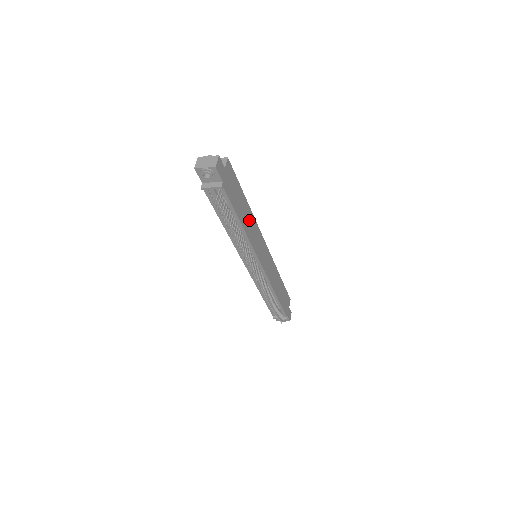
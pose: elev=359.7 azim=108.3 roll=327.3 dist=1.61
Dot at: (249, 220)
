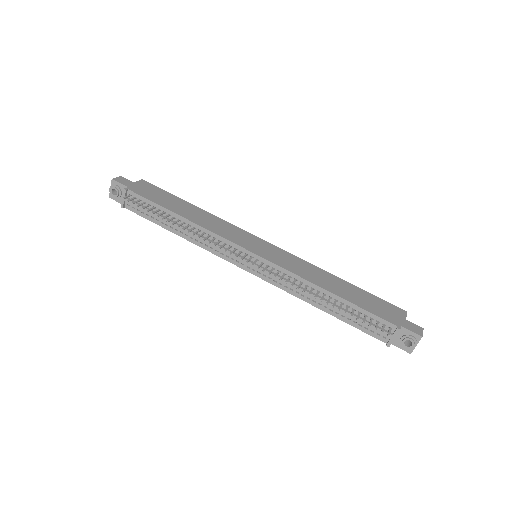
Dot at: (203, 217)
